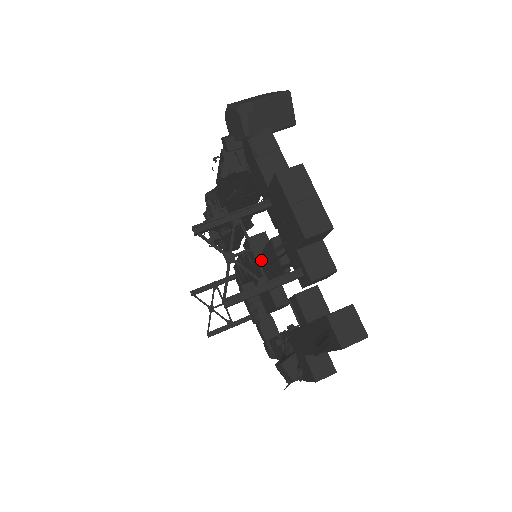
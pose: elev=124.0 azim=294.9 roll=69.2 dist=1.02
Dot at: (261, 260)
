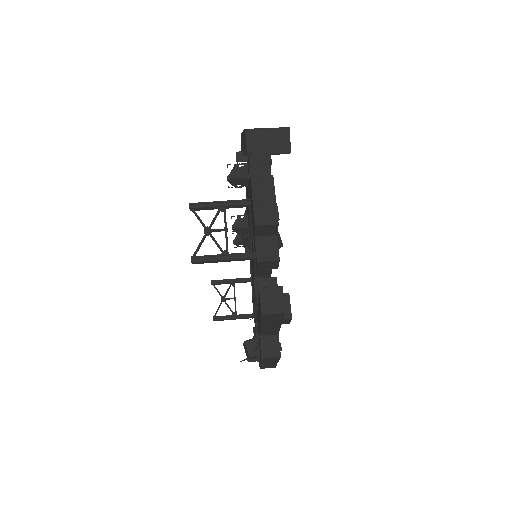
Dot at: occluded
